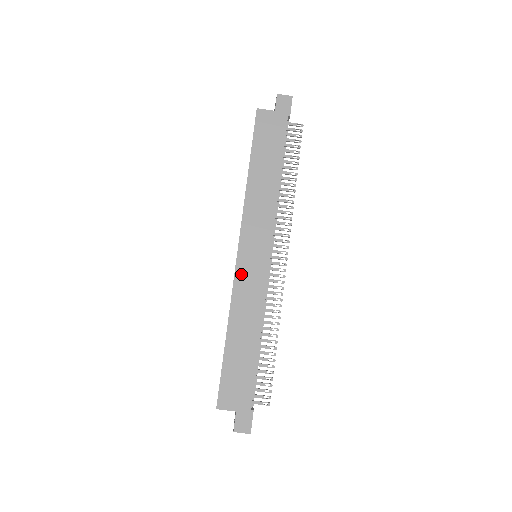
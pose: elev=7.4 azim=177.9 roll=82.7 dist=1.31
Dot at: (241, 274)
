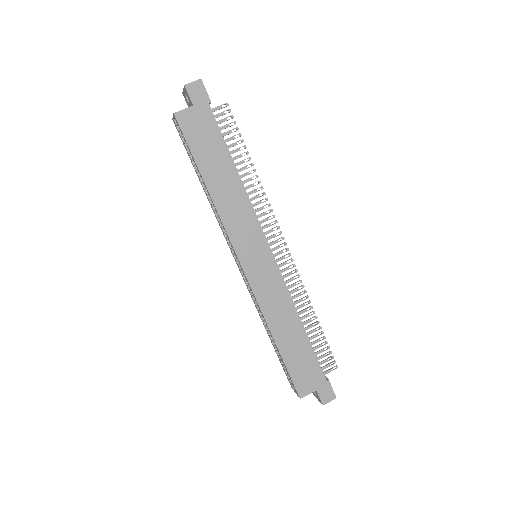
Dot at: (256, 283)
